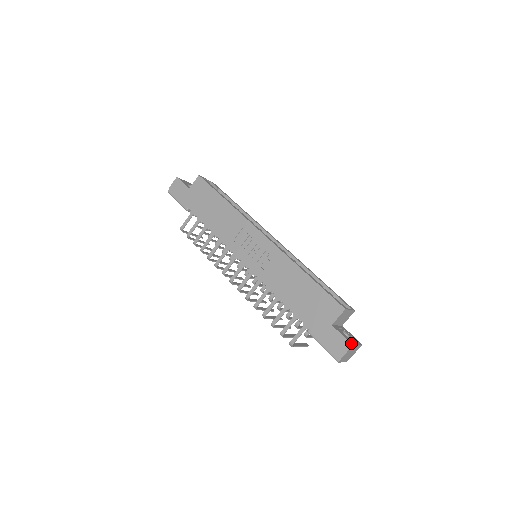
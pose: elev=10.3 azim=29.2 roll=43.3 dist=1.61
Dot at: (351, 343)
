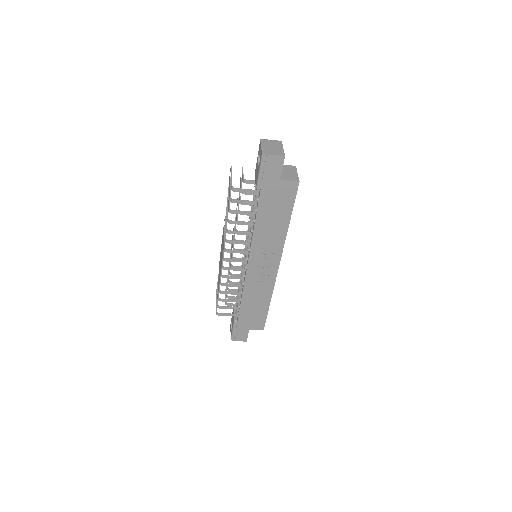
Dot at: occluded
